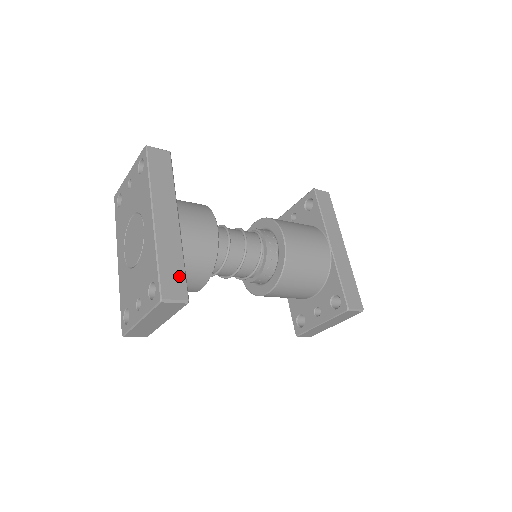
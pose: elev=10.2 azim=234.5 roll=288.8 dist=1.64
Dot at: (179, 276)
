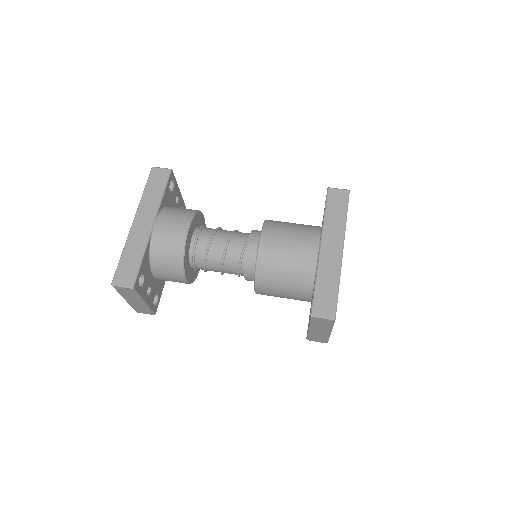
Dot at: (133, 267)
